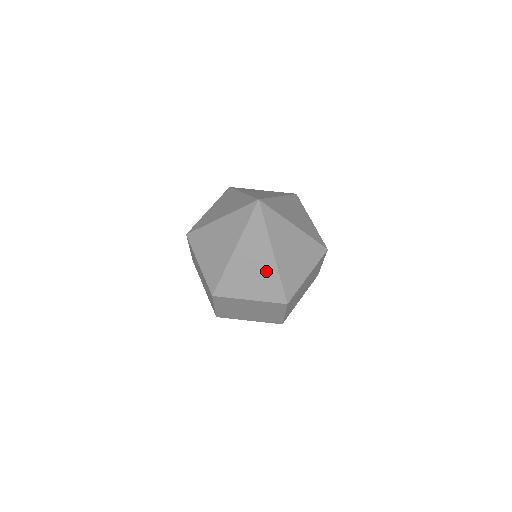
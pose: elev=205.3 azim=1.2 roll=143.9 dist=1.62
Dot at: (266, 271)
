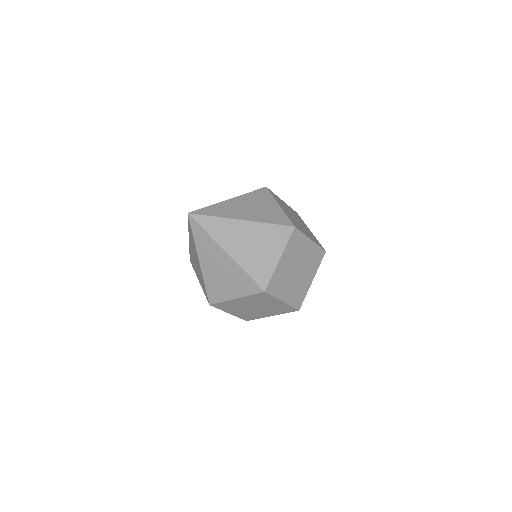
Dot at: (199, 269)
